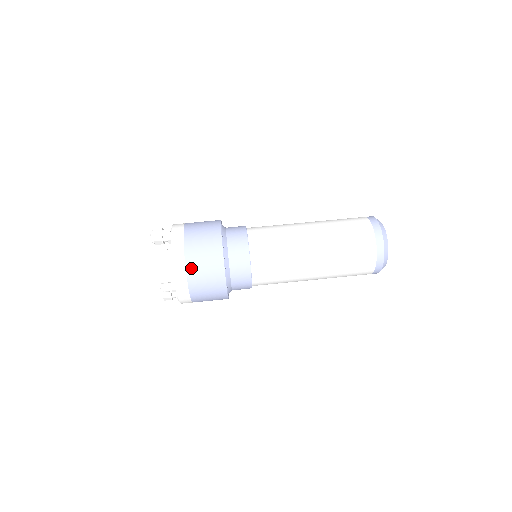
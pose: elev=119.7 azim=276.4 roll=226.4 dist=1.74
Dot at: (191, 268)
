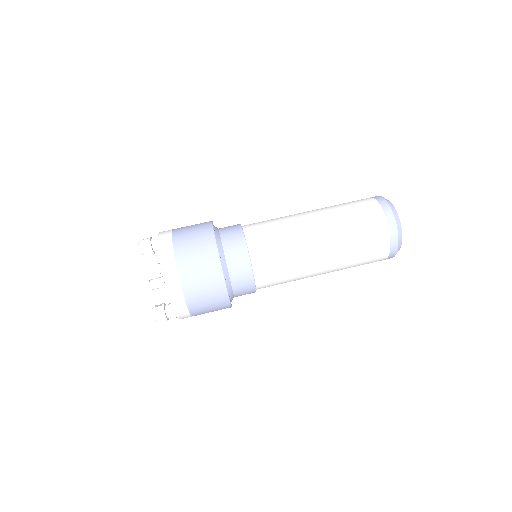
Dot at: (180, 254)
